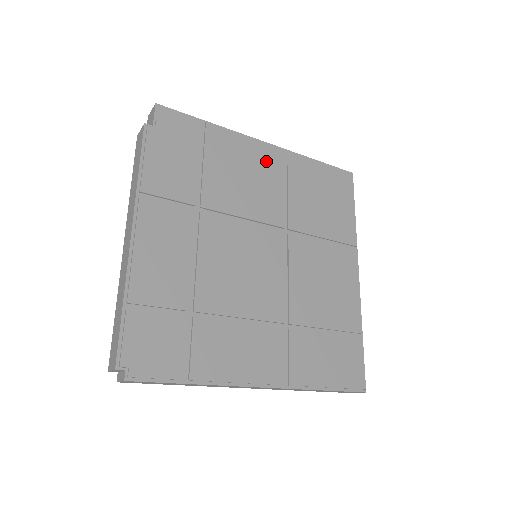
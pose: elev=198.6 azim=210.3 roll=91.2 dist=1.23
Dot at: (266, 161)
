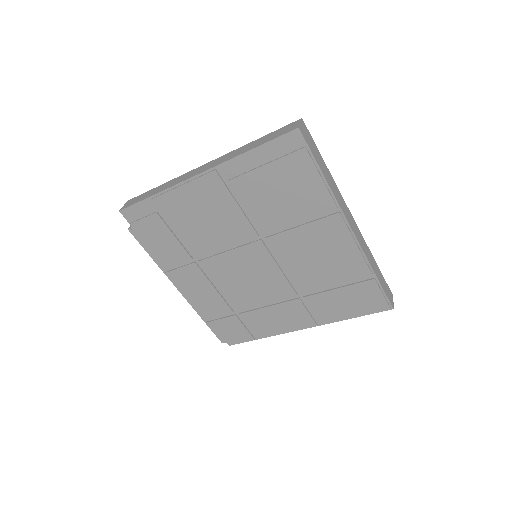
Dot at: (209, 194)
